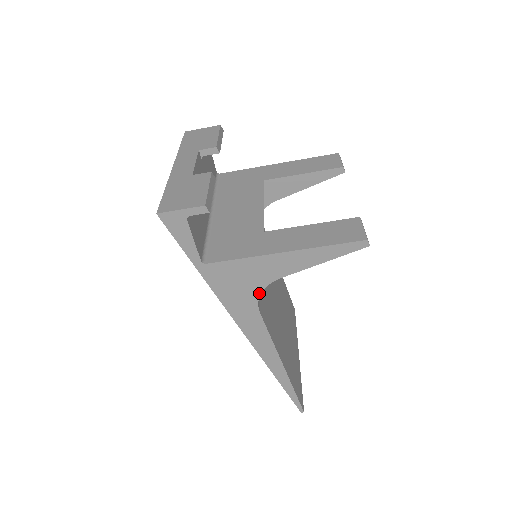
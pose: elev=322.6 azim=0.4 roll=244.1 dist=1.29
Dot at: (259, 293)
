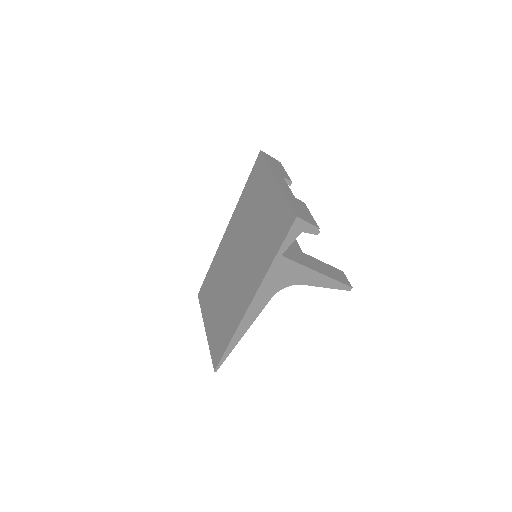
Dot at: (285, 287)
